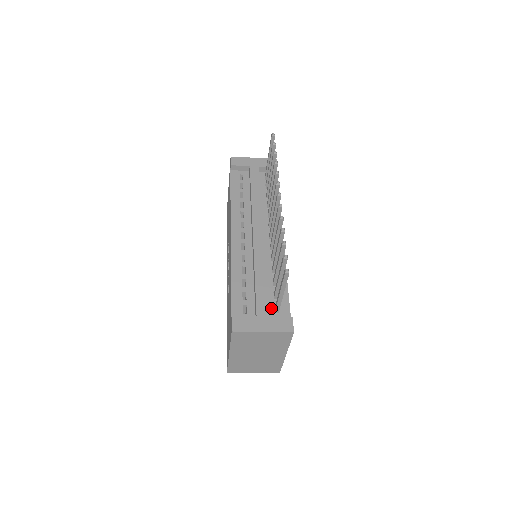
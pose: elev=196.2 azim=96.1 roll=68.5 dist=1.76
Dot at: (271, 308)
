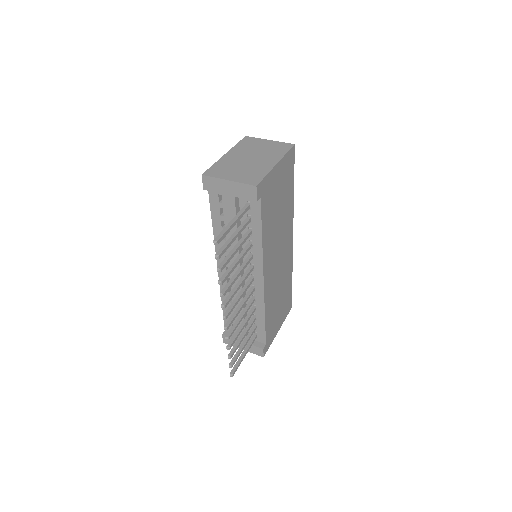
Dot at: occluded
